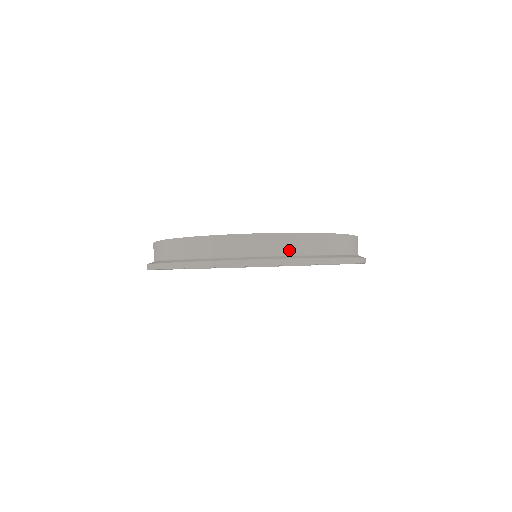
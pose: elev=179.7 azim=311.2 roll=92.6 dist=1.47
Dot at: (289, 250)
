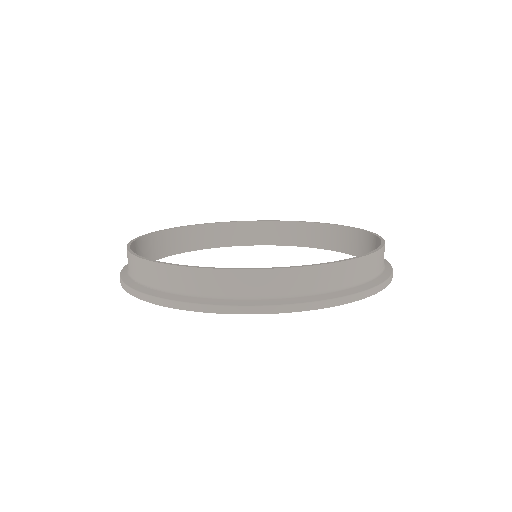
Dot at: (214, 290)
